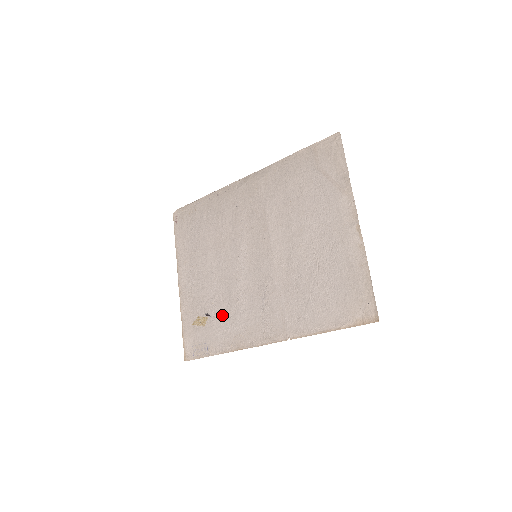
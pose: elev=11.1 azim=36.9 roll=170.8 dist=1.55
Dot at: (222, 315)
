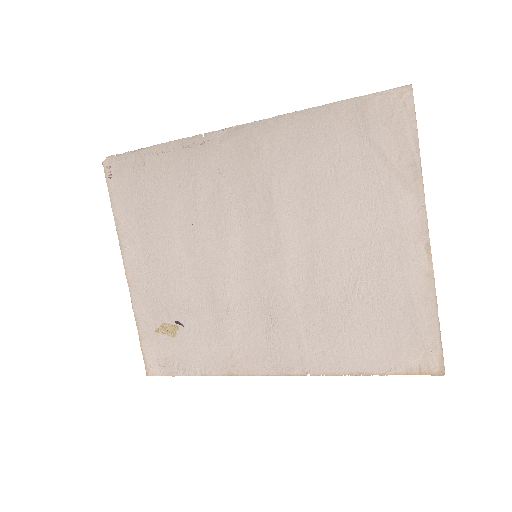
Dot at: (203, 327)
